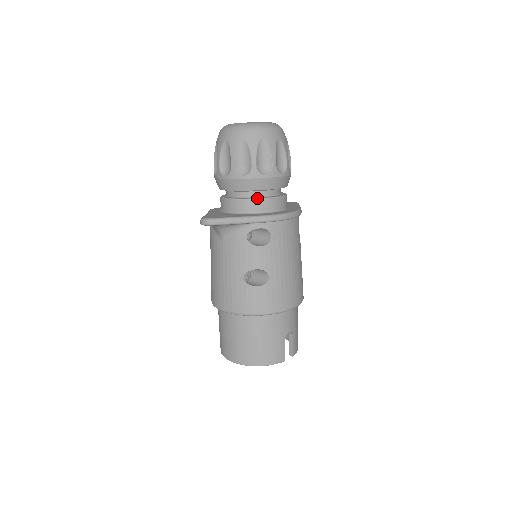
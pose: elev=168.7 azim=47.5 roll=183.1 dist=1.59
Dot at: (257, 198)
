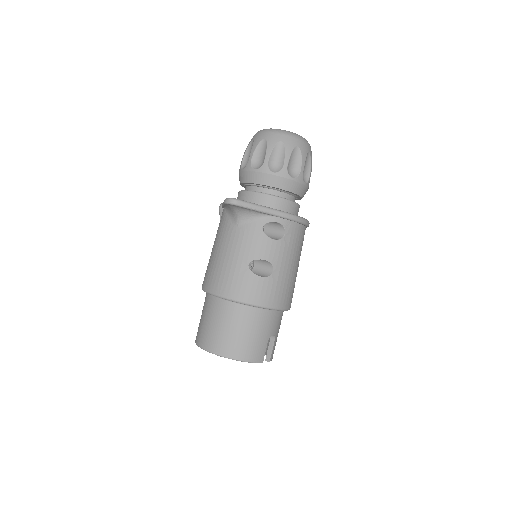
Dot at: occluded
